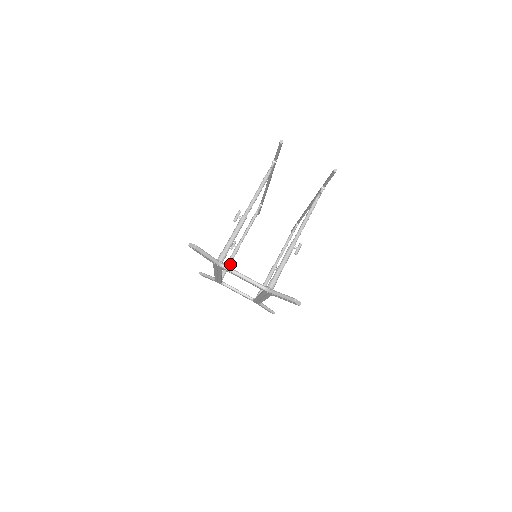
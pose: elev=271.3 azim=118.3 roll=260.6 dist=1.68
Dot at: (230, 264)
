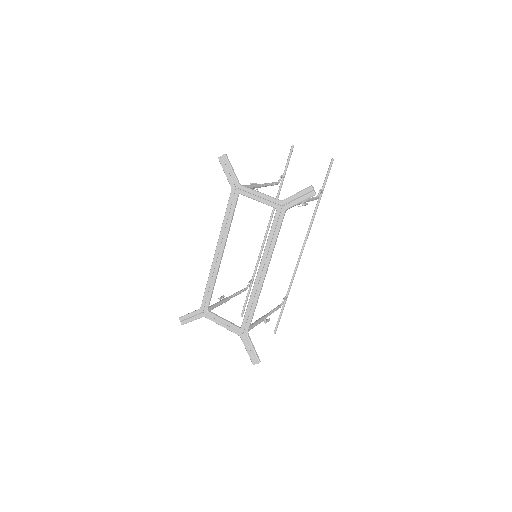
Dot at: (217, 306)
